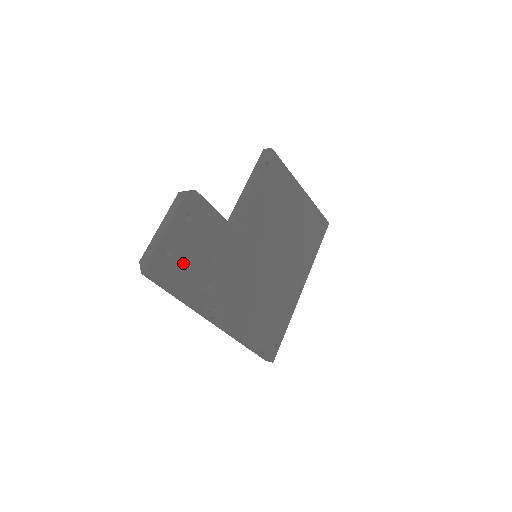
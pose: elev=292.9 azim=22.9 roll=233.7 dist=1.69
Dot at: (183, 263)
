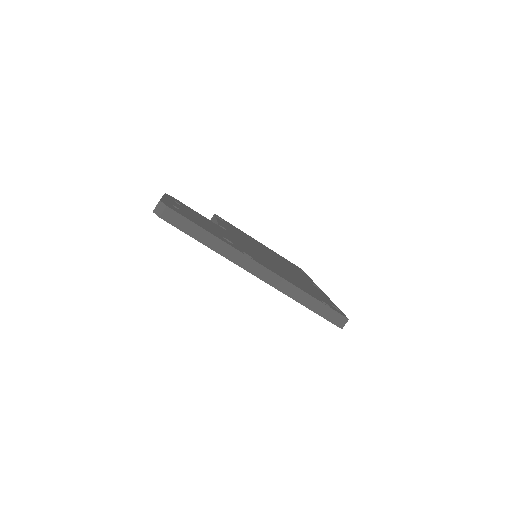
Dot at: occluded
